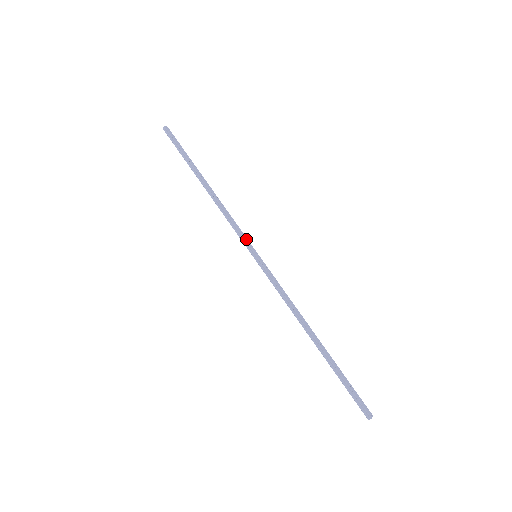
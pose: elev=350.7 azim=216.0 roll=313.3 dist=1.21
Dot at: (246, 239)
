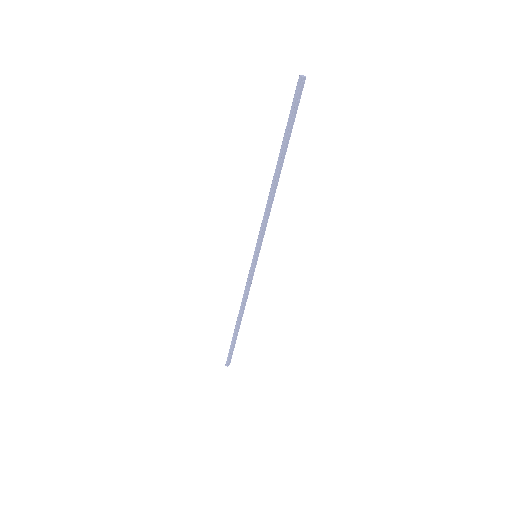
Dot at: (262, 241)
